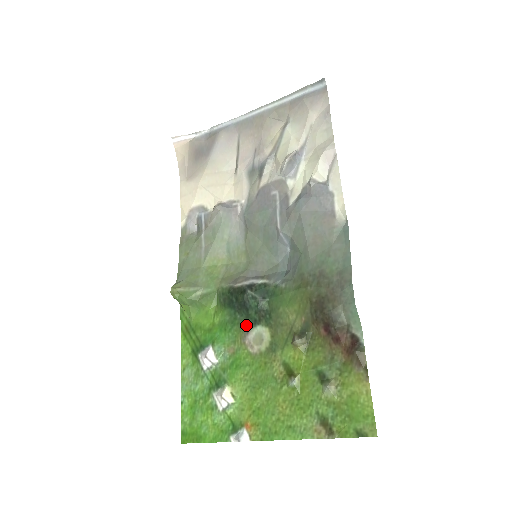
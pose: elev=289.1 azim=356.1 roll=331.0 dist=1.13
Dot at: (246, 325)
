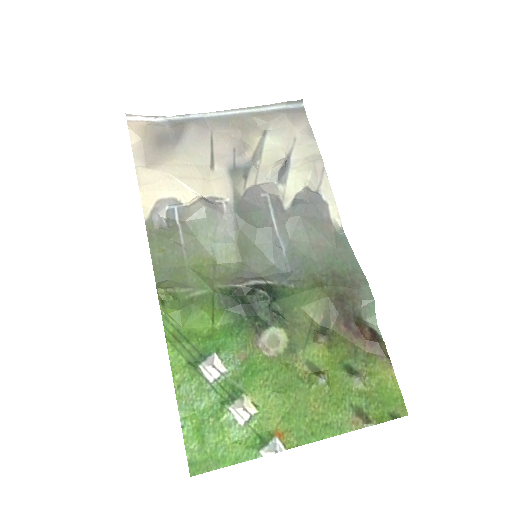
Dot at: (256, 328)
